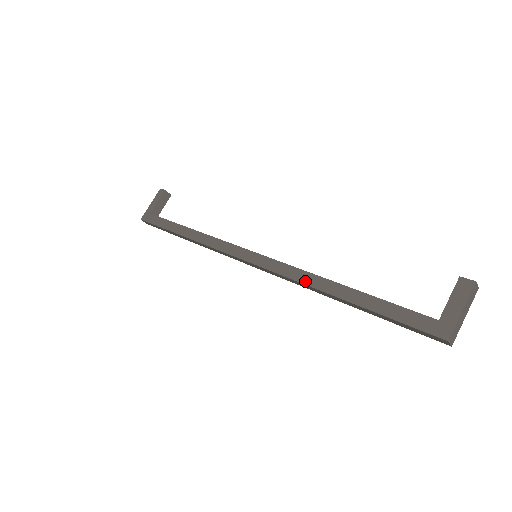
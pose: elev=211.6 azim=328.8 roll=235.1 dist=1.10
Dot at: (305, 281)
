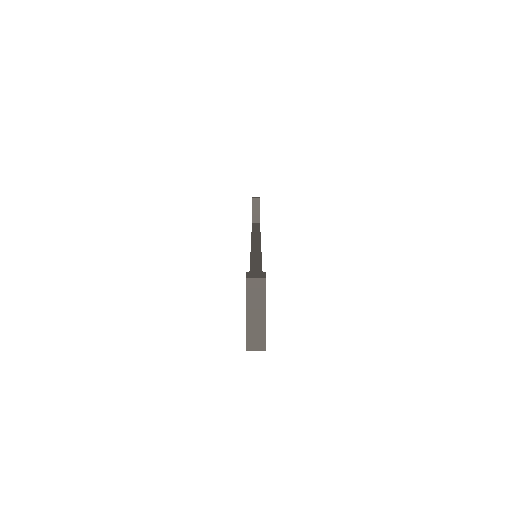
Dot at: occluded
